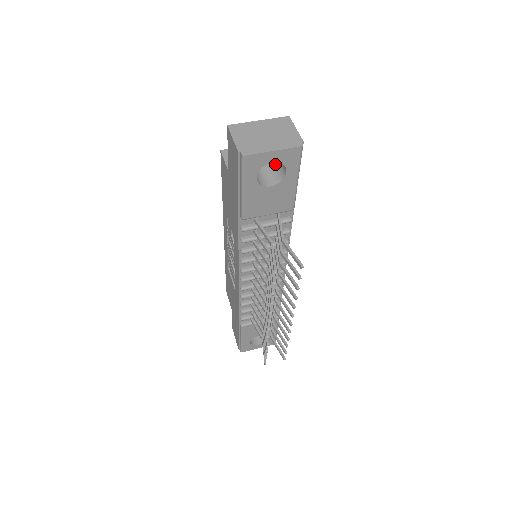
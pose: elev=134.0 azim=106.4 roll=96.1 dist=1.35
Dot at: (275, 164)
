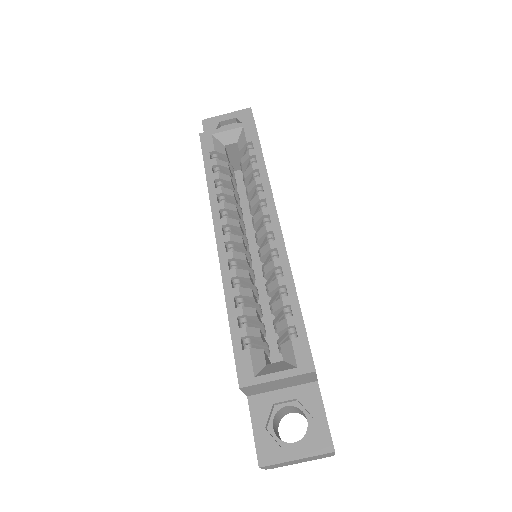
Dot at: occluded
